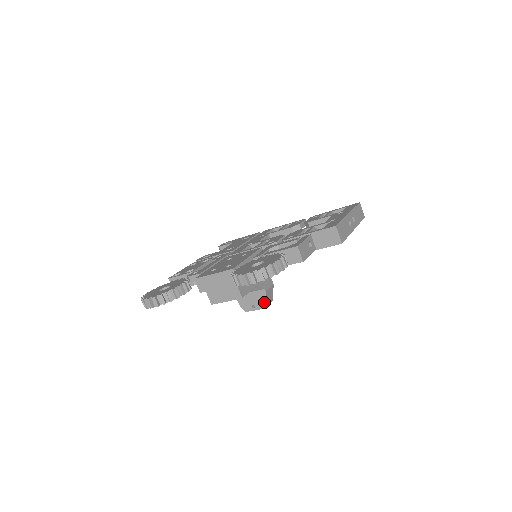
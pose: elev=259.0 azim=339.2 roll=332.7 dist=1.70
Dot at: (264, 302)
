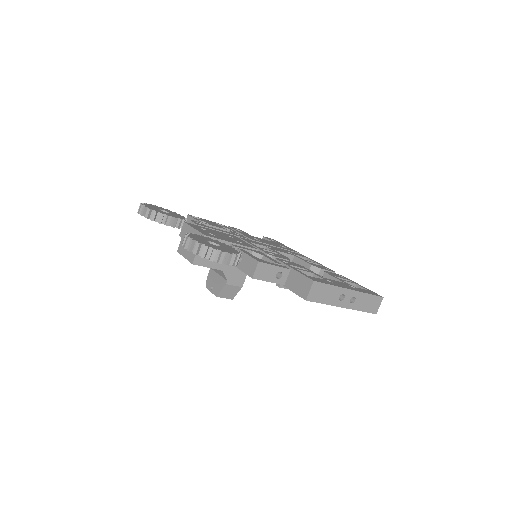
Dot at: (219, 291)
